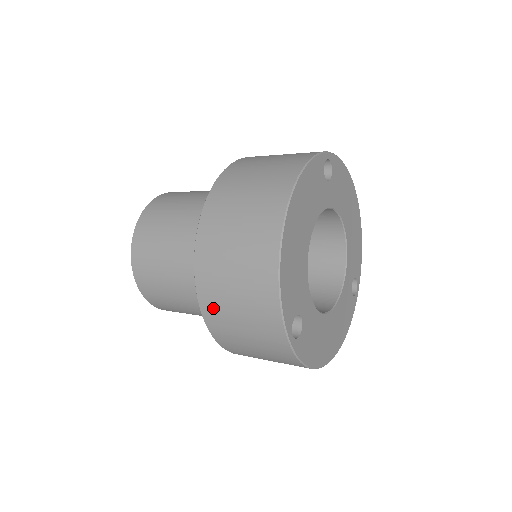
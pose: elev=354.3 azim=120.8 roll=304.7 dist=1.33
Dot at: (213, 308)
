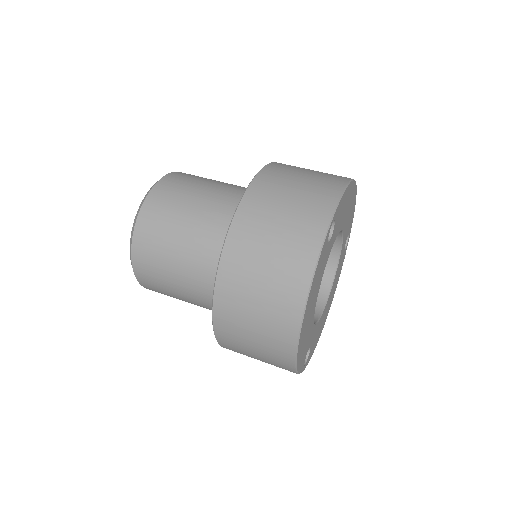
Dot at: occluded
